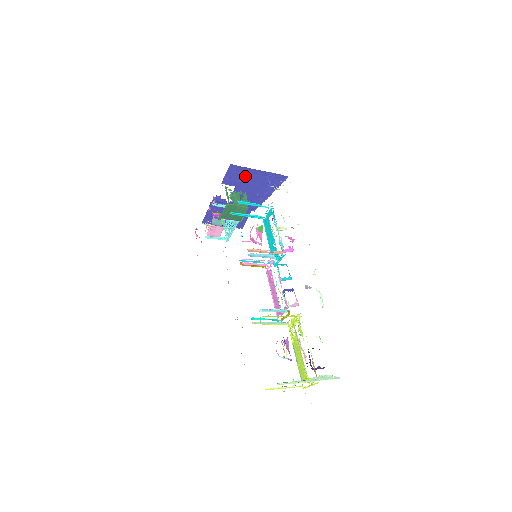
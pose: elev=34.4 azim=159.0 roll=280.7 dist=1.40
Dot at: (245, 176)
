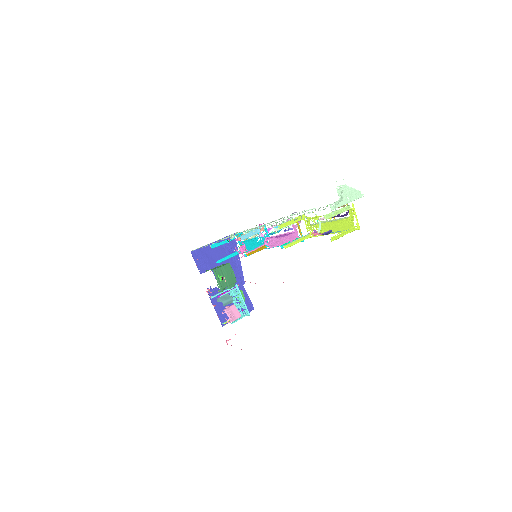
Dot at: (209, 256)
